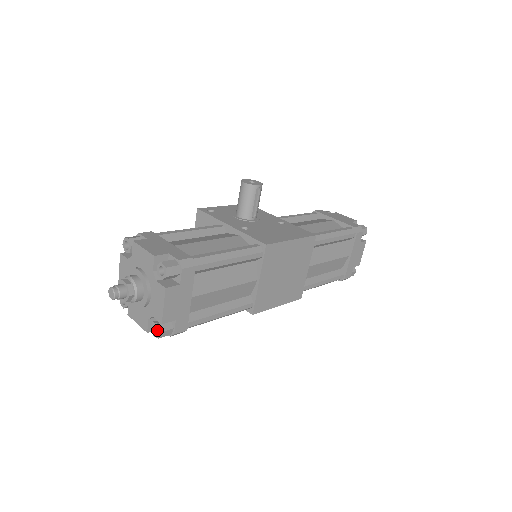
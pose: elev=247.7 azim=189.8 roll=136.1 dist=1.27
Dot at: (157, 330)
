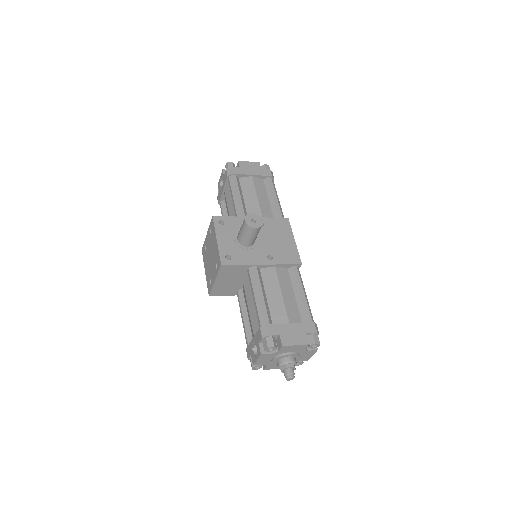
Dot at: occluded
